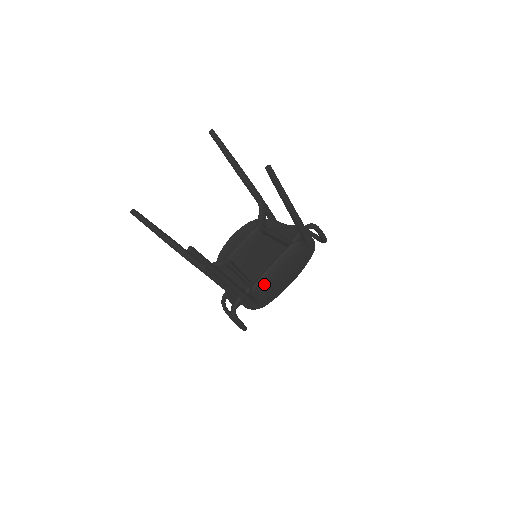
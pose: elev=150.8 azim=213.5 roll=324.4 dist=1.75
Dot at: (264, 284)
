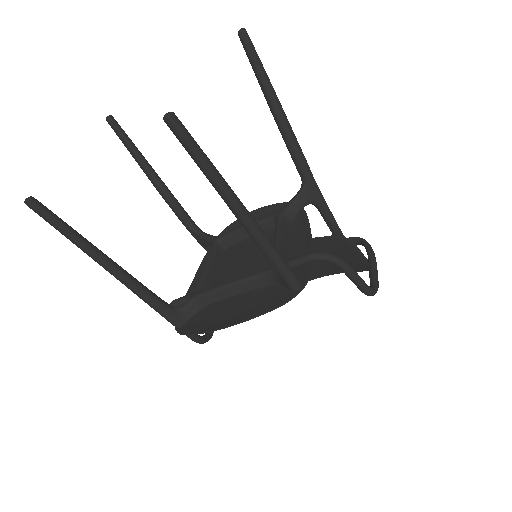
Dot at: (211, 303)
